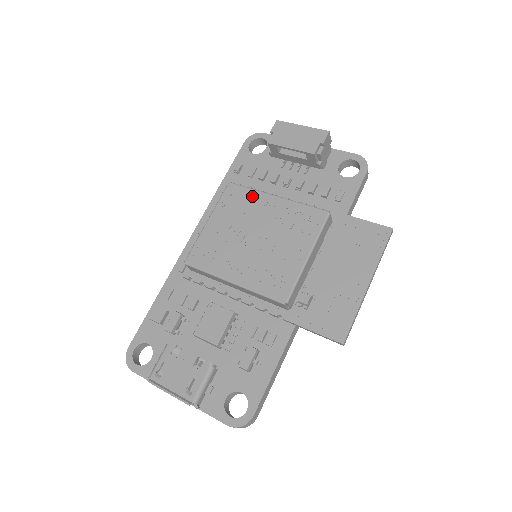
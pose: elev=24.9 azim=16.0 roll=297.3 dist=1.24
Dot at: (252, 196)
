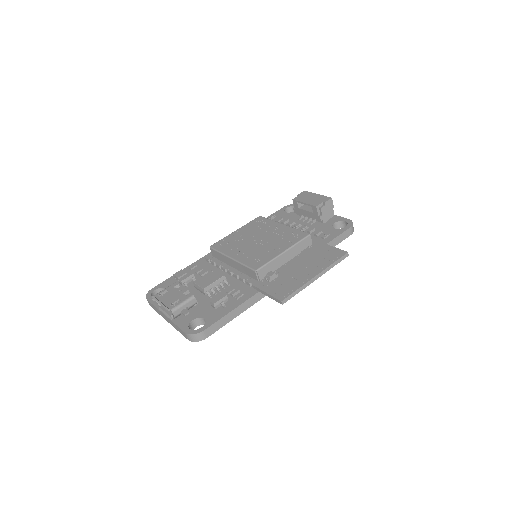
Dot at: (269, 223)
